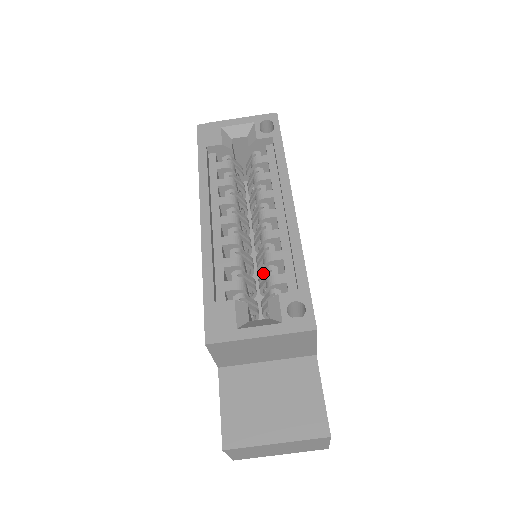
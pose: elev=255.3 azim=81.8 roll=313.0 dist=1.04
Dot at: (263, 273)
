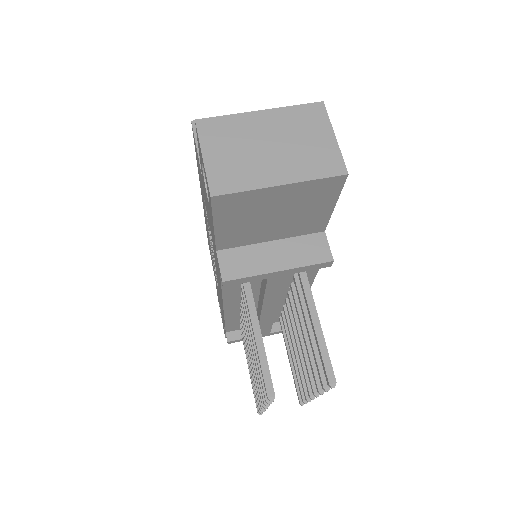
Dot at: occluded
